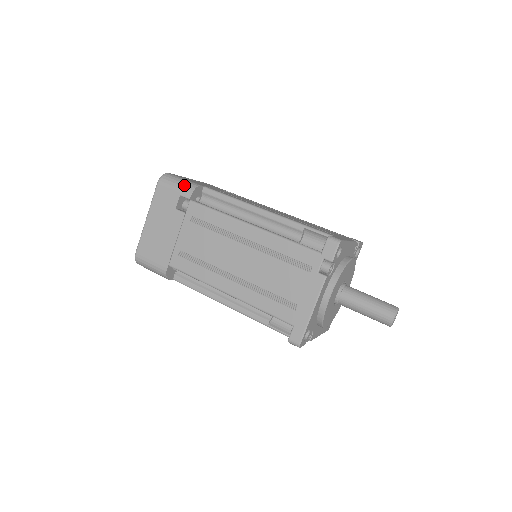
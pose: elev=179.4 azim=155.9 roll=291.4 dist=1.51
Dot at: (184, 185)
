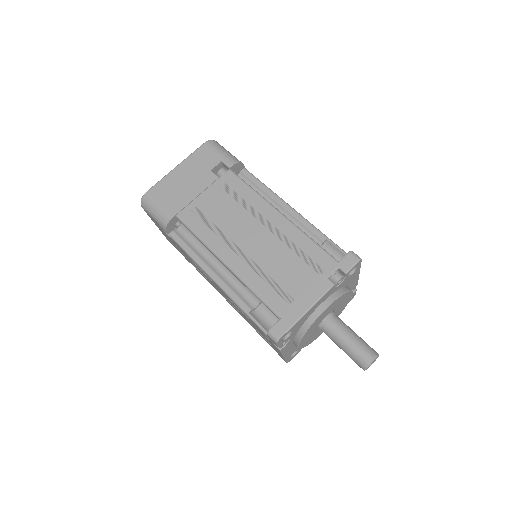
Dot at: (230, 155)
